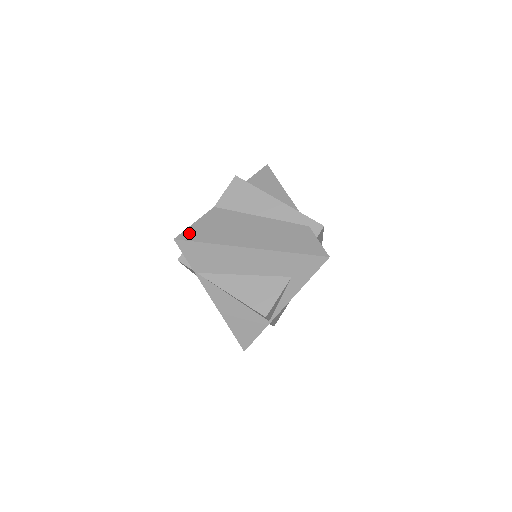
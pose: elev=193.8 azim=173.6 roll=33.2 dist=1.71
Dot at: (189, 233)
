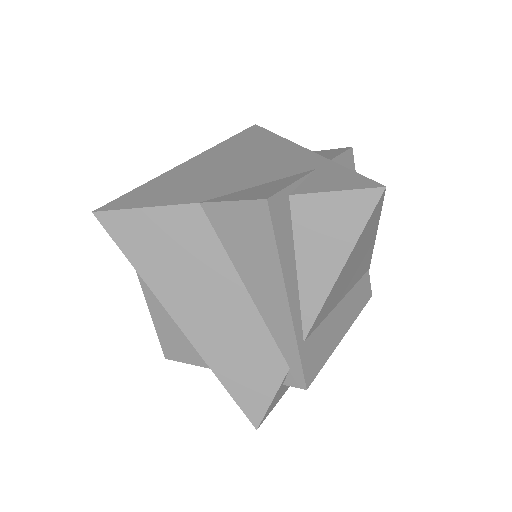
Dot at: (120, 221)
